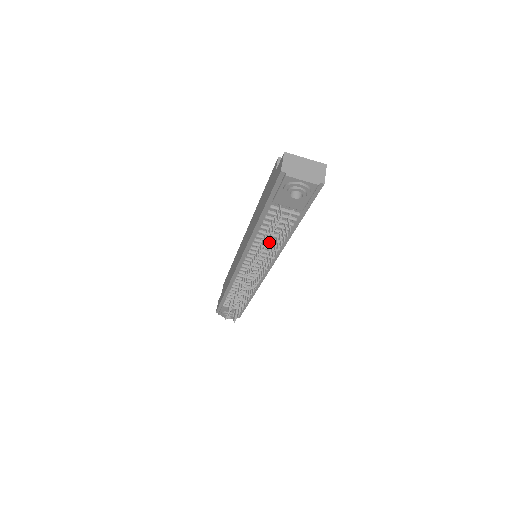
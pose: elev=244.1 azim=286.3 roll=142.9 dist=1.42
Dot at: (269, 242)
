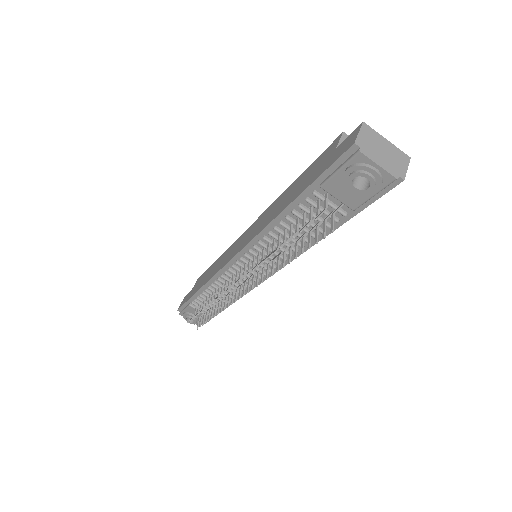
Dot at: occluded
